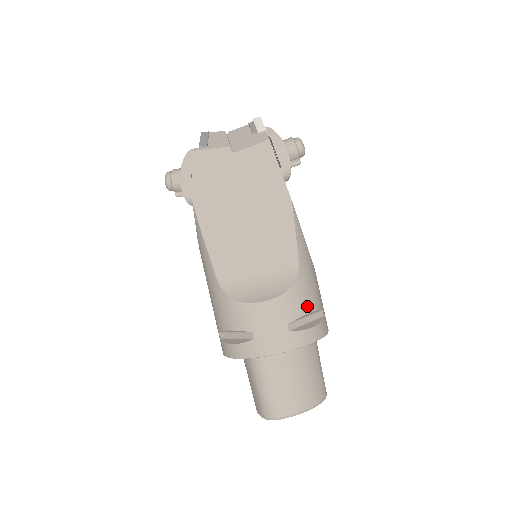
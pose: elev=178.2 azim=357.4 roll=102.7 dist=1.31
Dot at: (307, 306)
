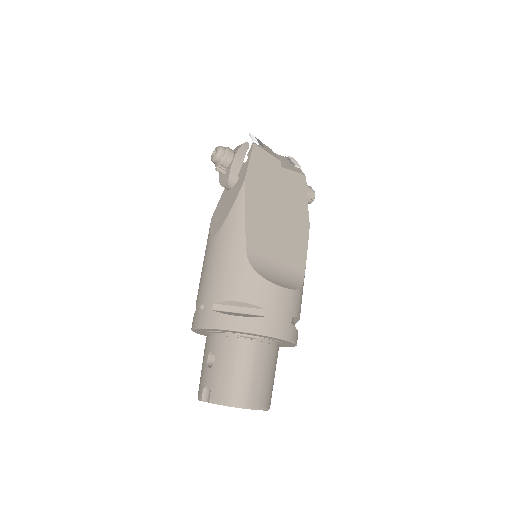
Dot at: (300, 311)
